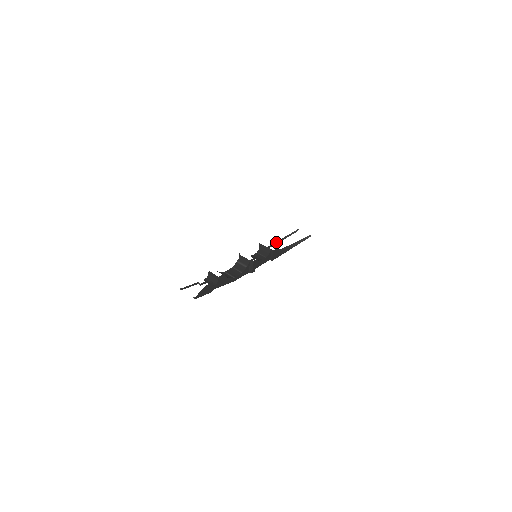
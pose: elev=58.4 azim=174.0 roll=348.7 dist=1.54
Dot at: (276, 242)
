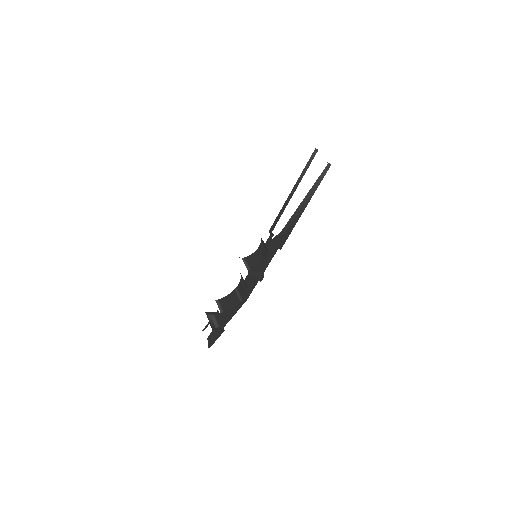
Dot at: (286, 201)
